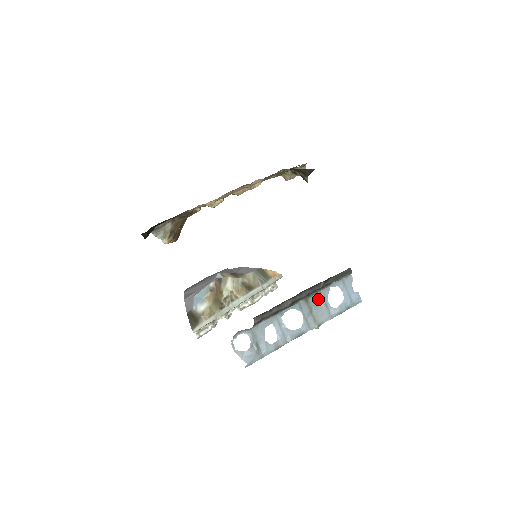
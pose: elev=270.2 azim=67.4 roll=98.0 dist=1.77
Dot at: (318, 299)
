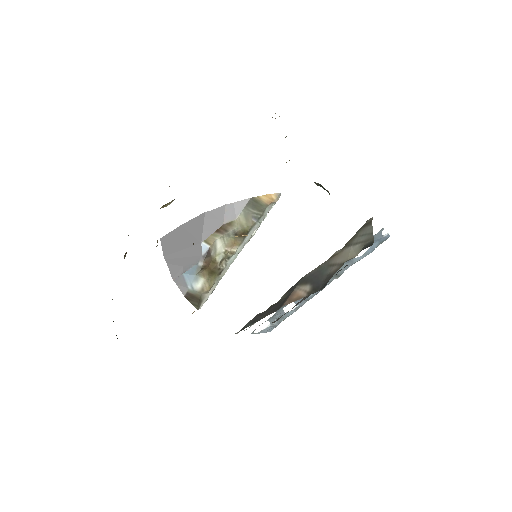
Dot at: occluded
